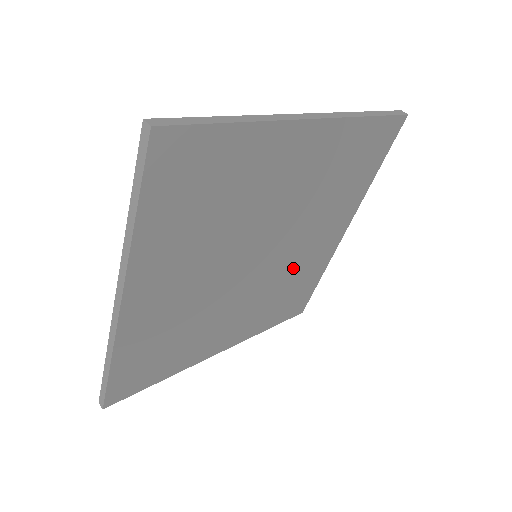
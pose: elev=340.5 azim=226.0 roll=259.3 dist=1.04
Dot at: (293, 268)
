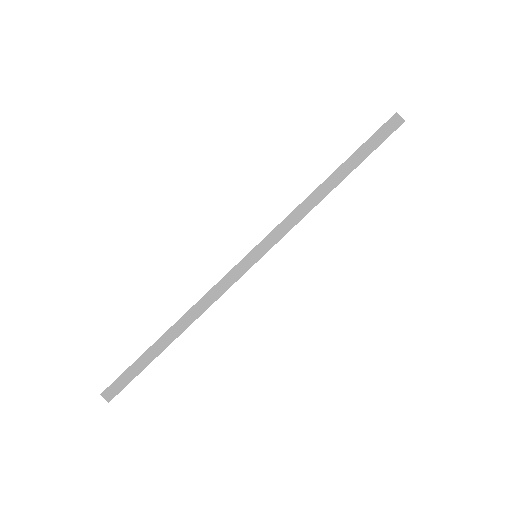
Dot at: occluded
